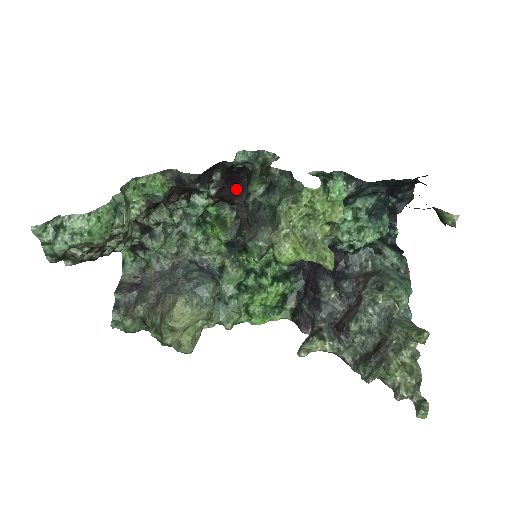
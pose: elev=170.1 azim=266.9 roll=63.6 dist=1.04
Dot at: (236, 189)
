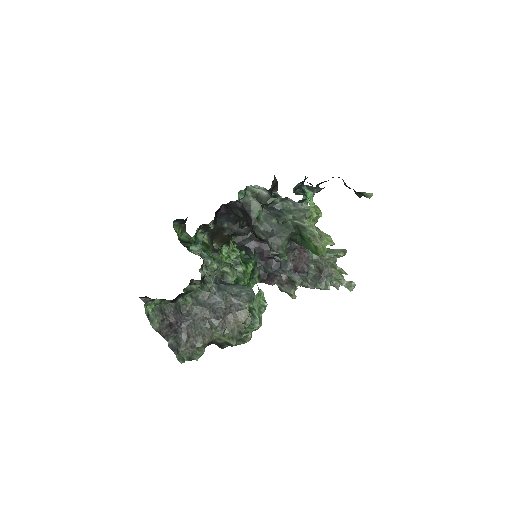
Dot at: occluded
